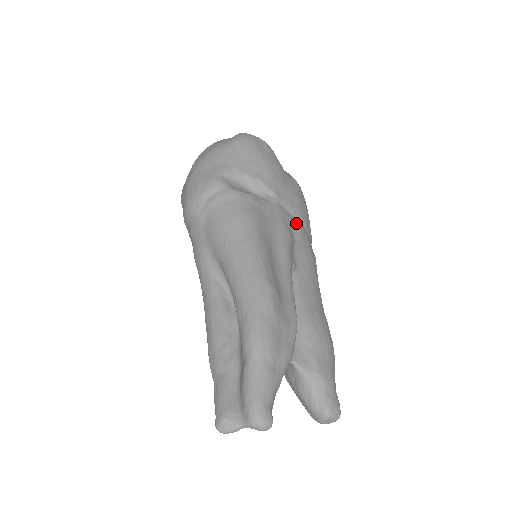
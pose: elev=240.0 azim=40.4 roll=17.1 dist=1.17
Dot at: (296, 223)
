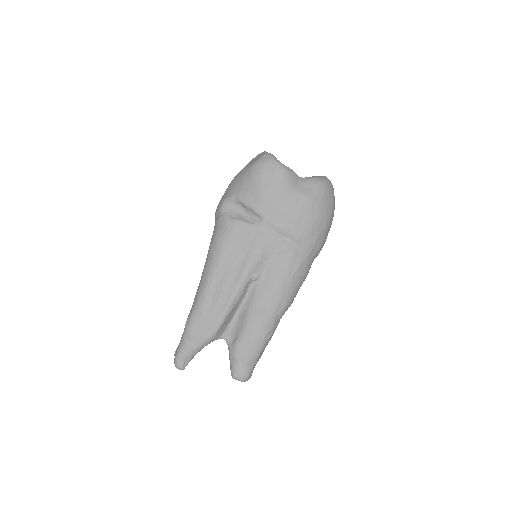
Dot at: (279, 240)
